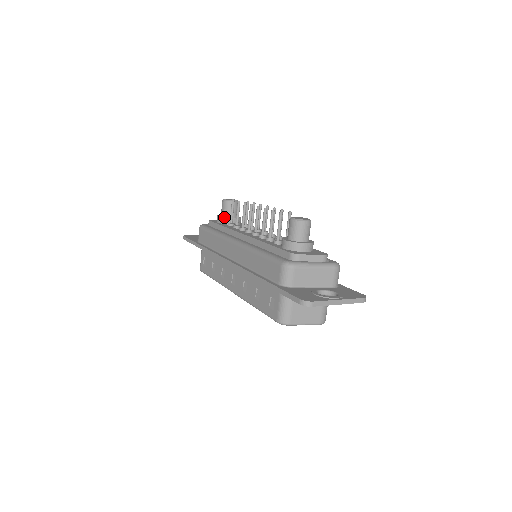
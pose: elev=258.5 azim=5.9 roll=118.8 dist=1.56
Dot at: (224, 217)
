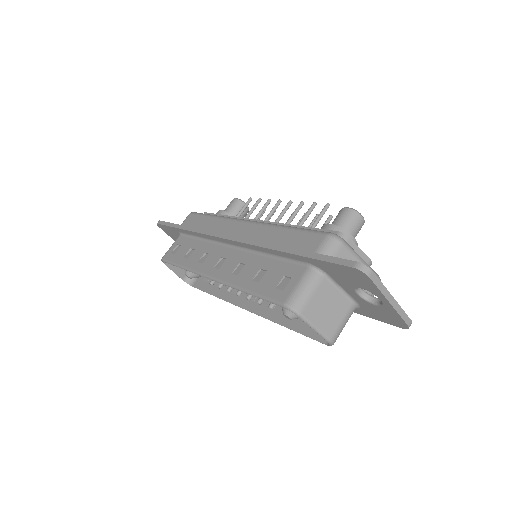
Dot at: (229, 212)
